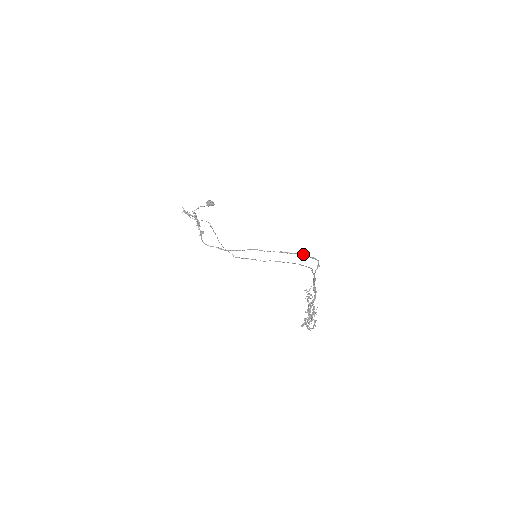
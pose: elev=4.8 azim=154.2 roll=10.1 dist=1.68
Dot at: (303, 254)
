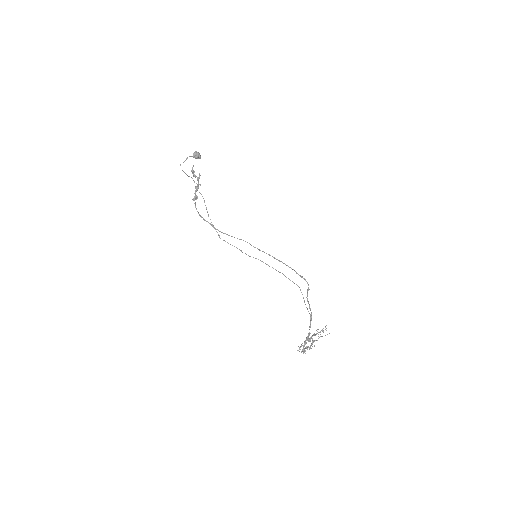
Dot at: (290, 267)
